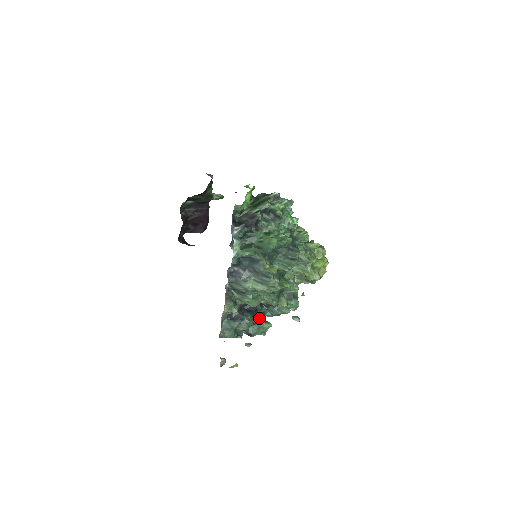
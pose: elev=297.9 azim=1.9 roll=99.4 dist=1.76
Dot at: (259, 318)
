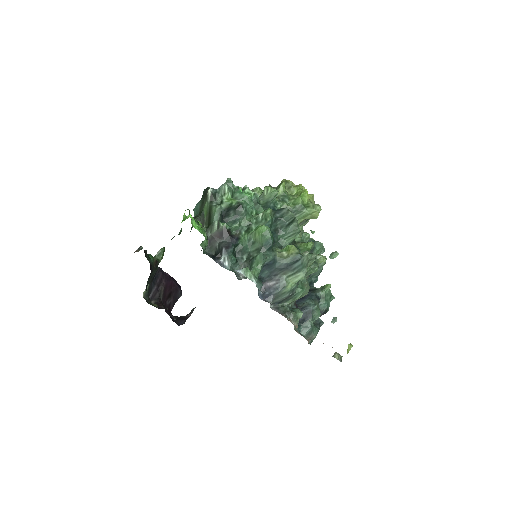
Dot at: (315, 293)
